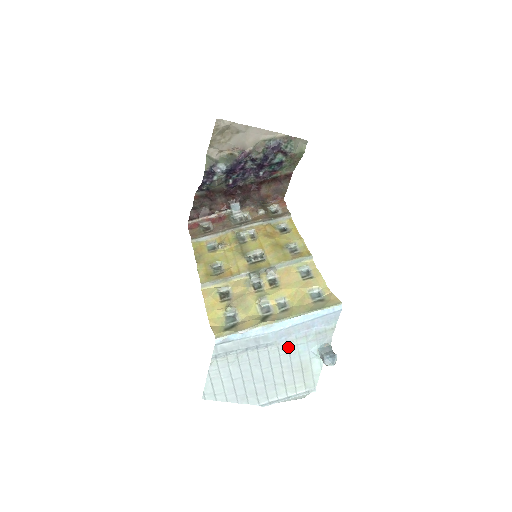
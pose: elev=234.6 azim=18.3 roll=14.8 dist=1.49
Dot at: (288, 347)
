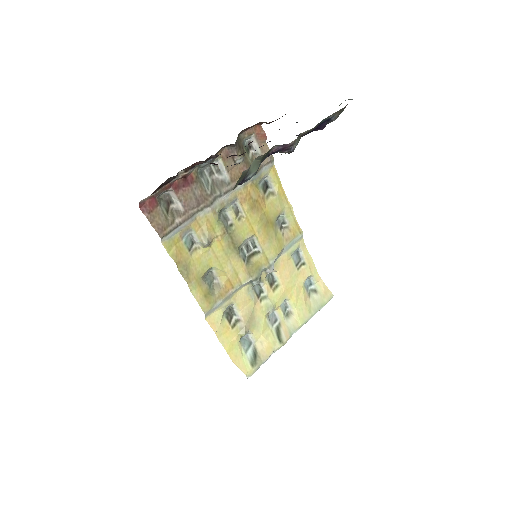
Dot at: occluded
